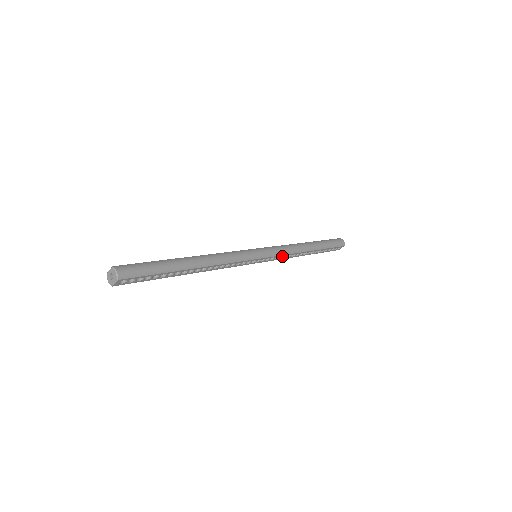
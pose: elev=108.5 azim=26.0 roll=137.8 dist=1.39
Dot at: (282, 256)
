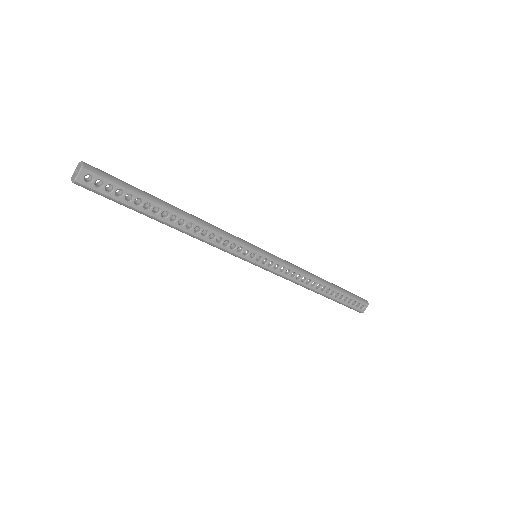
Dot at: (289, 272)
